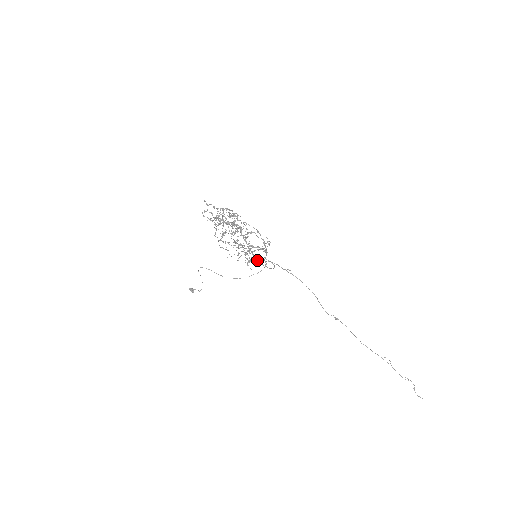
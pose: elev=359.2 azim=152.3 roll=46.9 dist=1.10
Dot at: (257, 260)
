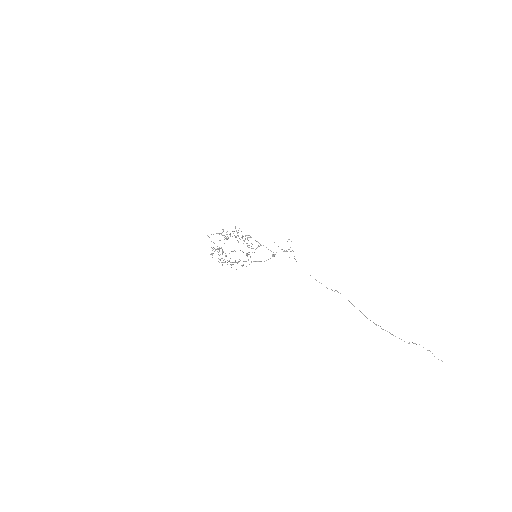
Dot at: (251, 262)
